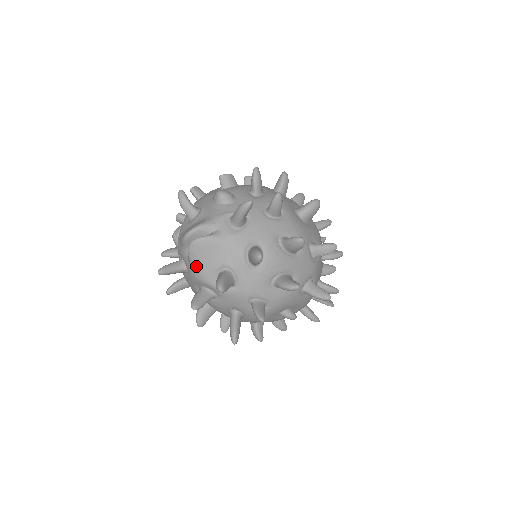
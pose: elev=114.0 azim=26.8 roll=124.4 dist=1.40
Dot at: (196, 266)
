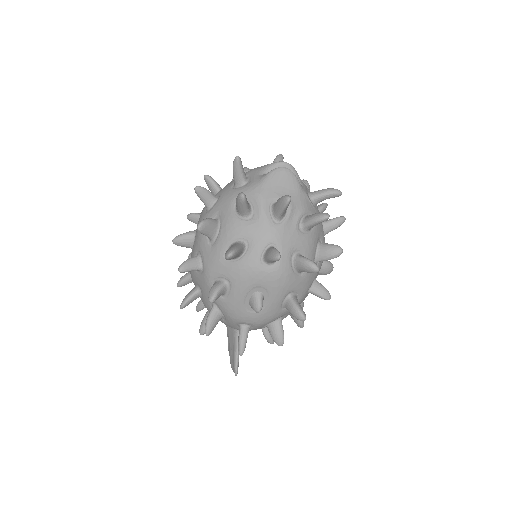
Dot at: (267, 182)
